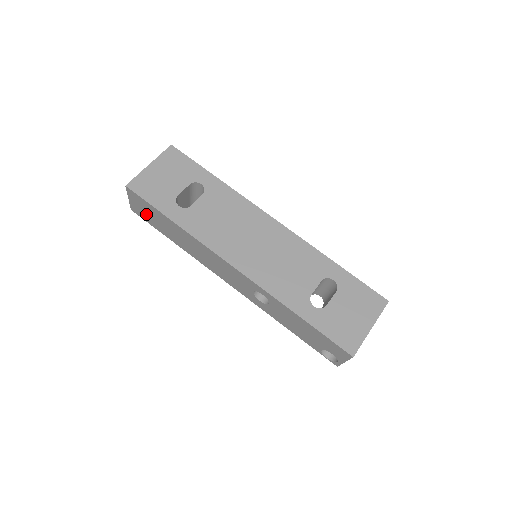
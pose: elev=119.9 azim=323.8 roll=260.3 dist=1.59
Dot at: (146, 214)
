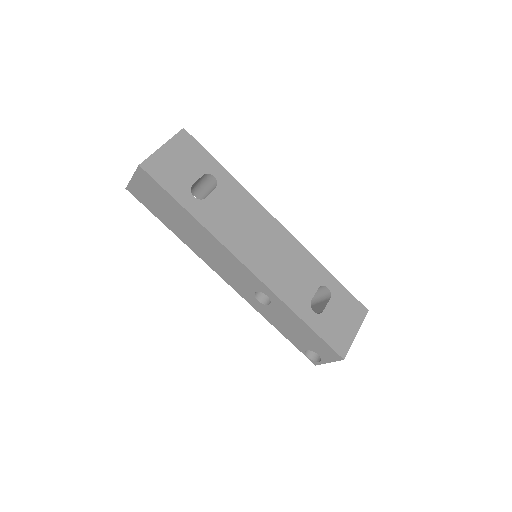
Dot at: (149, 197)
